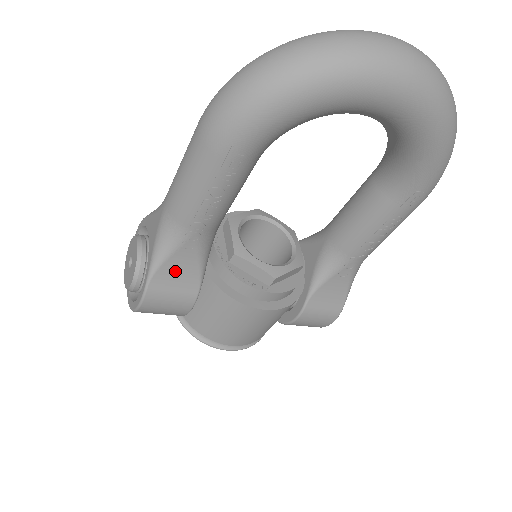
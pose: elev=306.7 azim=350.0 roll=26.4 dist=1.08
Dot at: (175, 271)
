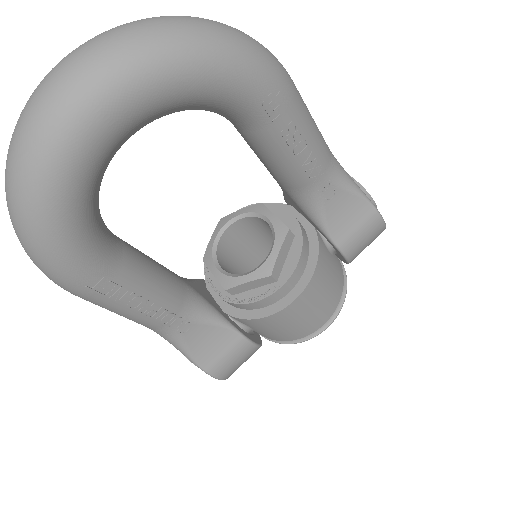
Dot at: (204, 345)
